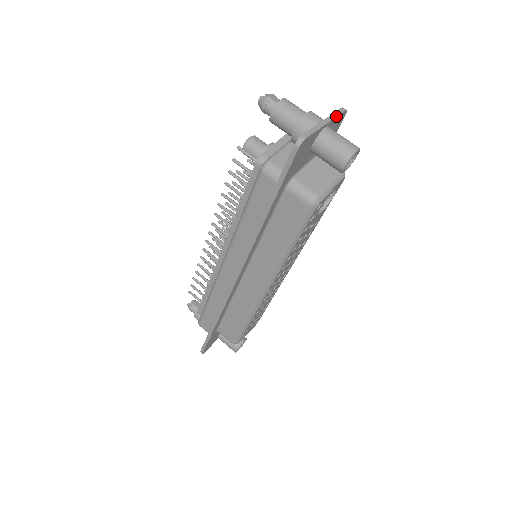
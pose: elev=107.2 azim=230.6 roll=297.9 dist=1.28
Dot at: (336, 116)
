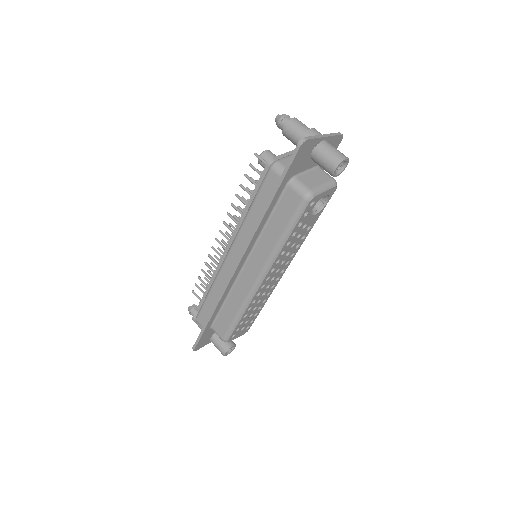
Dot at: (334, 135)
